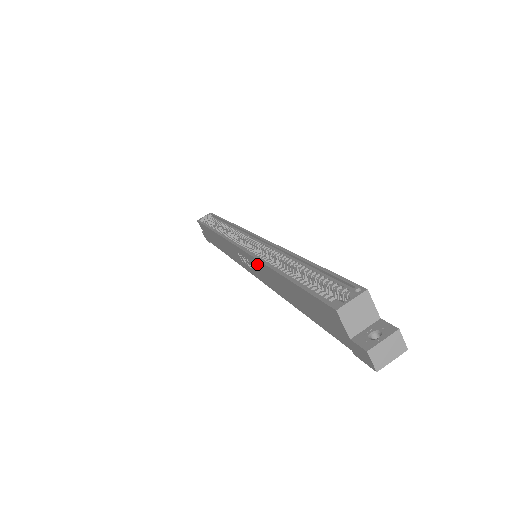
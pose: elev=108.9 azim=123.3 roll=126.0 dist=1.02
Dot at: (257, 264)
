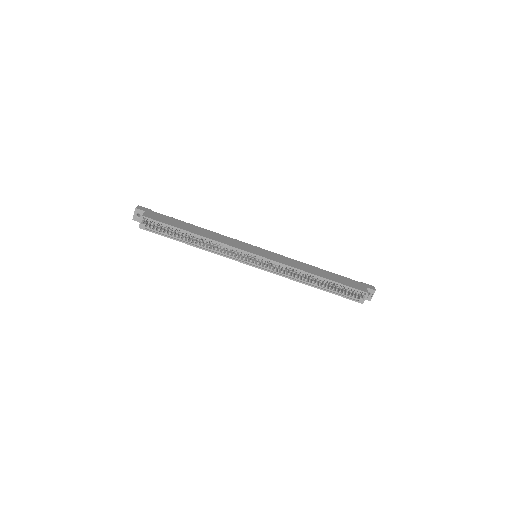
Dot at: (281, 275)
